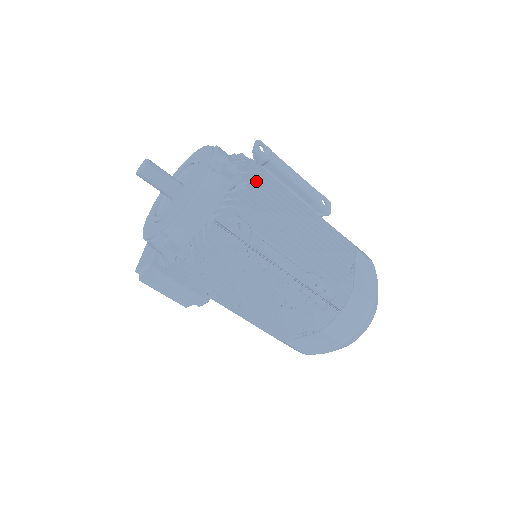
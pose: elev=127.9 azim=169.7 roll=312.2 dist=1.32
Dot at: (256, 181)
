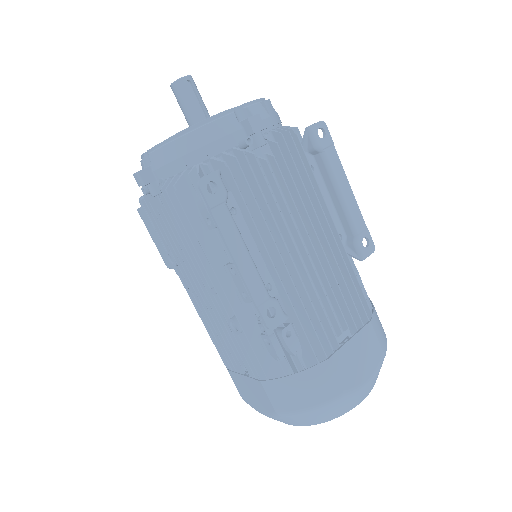
Dot at: (283, 159)
